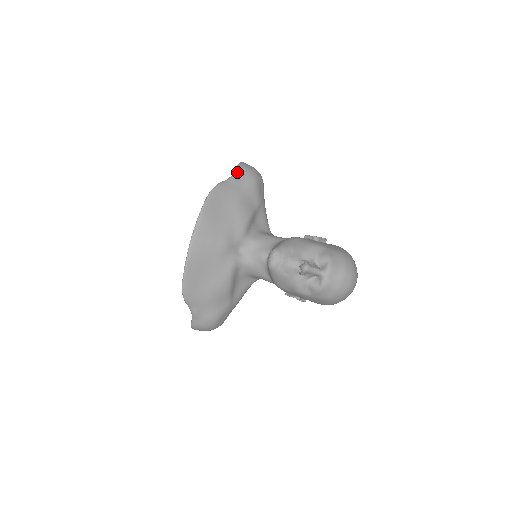
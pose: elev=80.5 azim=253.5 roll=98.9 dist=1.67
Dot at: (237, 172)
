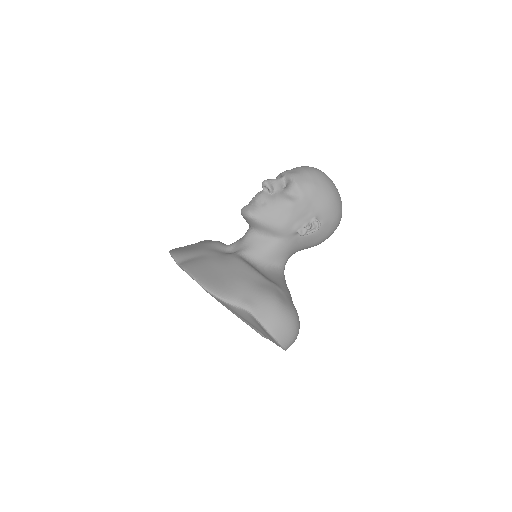
Dot at: occluded
